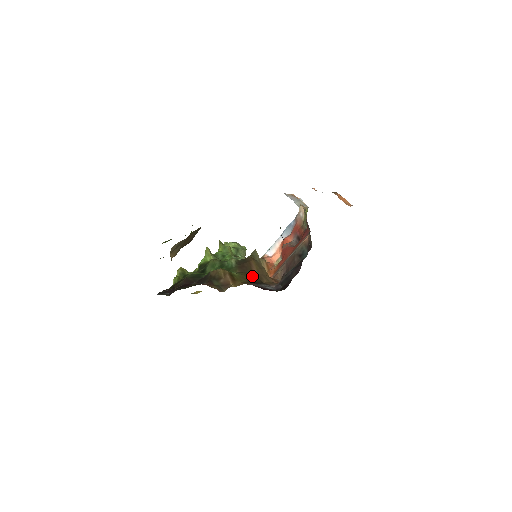
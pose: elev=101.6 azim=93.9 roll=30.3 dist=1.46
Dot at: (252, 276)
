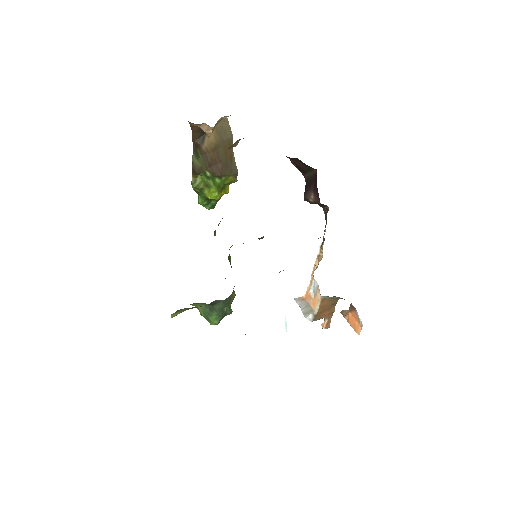
Dot at: occluded
